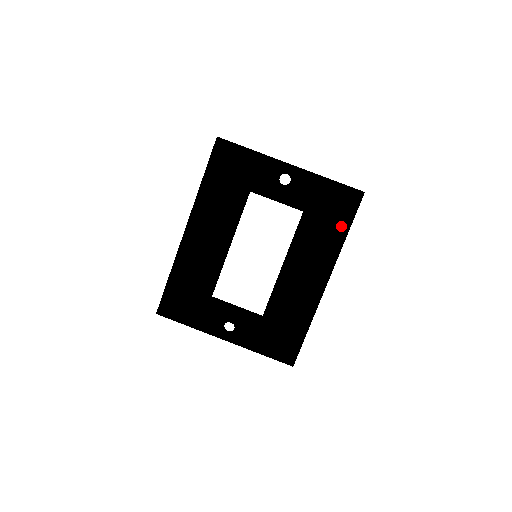
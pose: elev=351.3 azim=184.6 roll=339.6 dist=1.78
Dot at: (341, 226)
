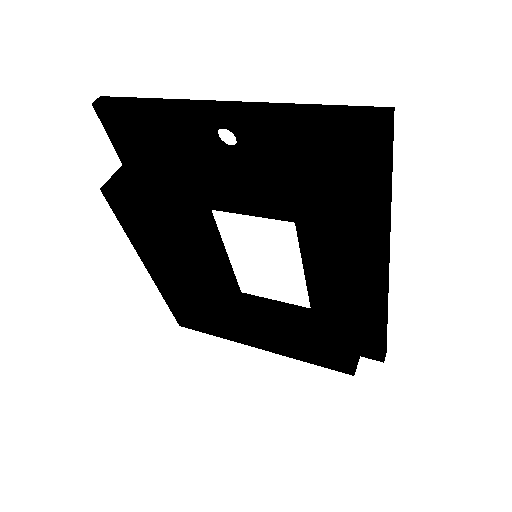
Dot at: (340, 236)
